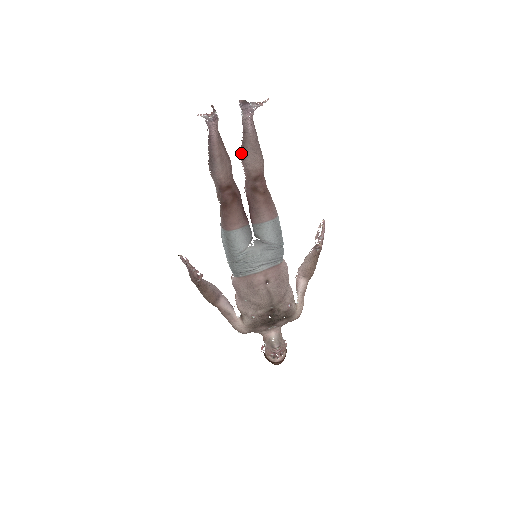
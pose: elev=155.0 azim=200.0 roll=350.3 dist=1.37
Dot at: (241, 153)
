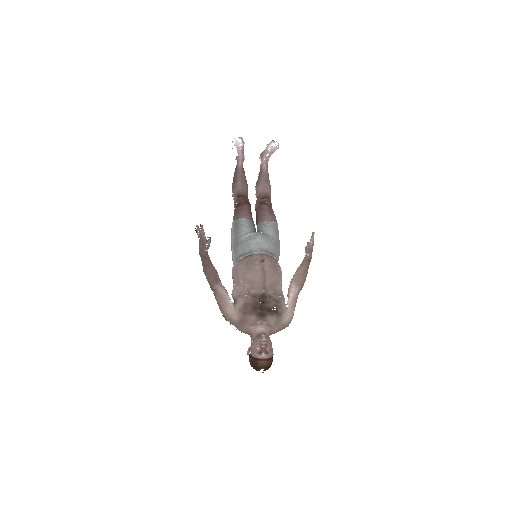
Dot at: (256, 184)
